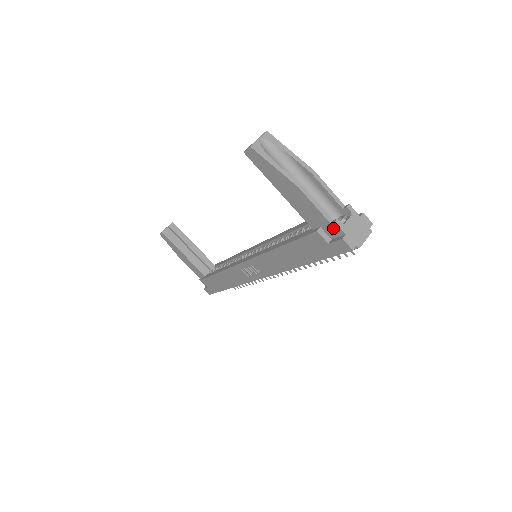
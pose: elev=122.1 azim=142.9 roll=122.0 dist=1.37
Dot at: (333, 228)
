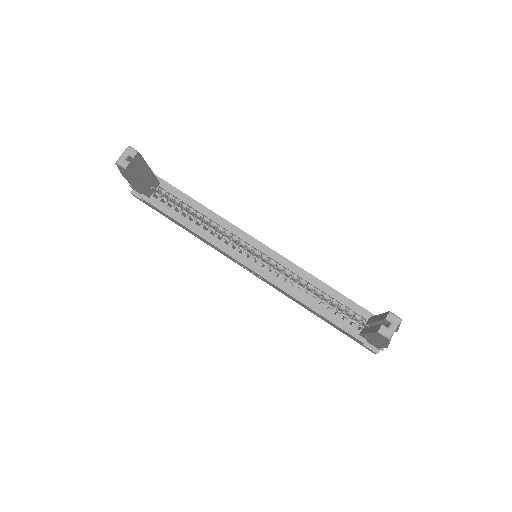
Dot at: (376, 347)
